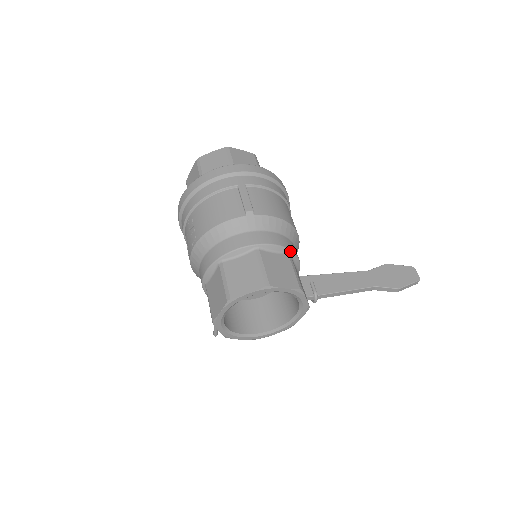
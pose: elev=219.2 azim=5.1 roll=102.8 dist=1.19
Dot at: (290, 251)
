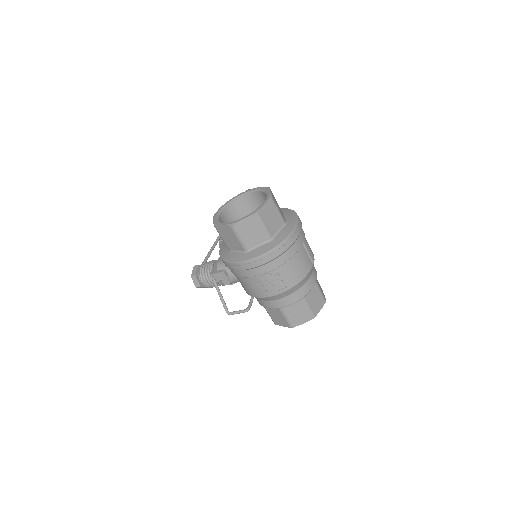
Dot at: occluded
